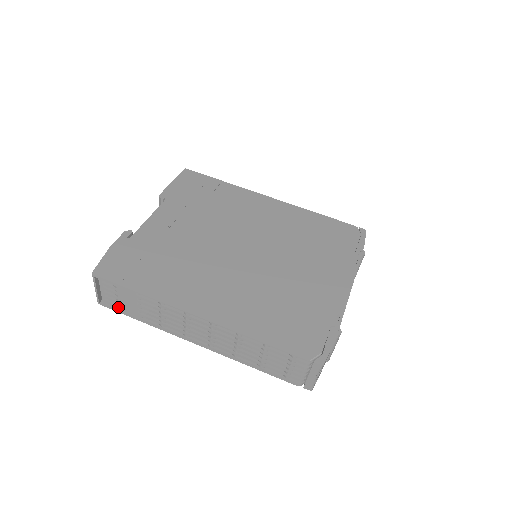
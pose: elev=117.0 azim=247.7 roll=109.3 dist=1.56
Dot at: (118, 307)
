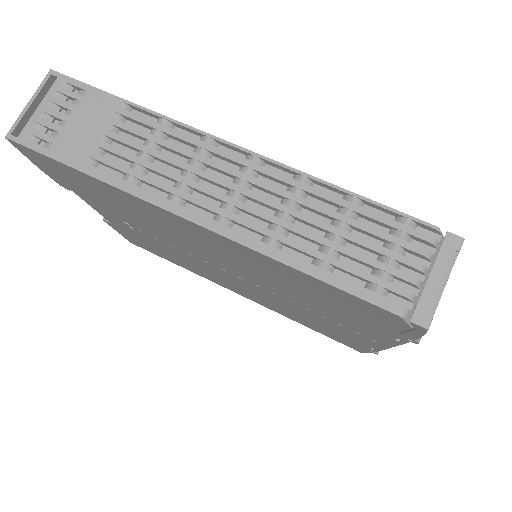
Dot at: (51, 140)
